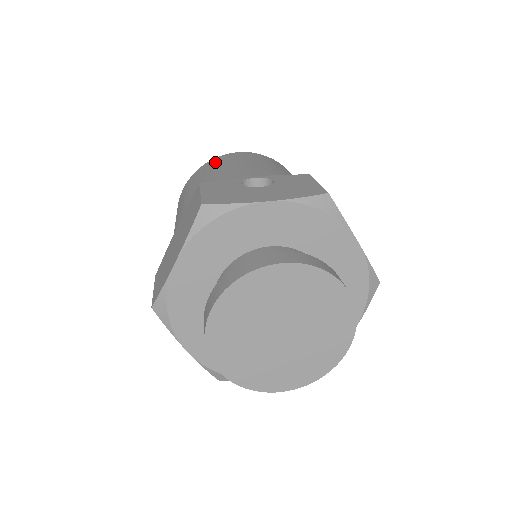
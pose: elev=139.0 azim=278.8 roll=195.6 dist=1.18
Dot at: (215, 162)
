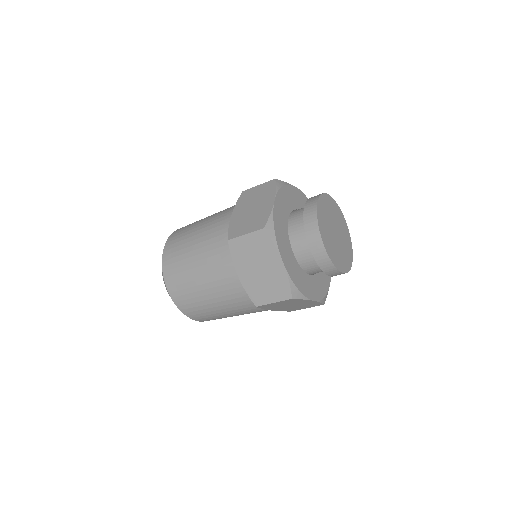
Dot at: occluded
